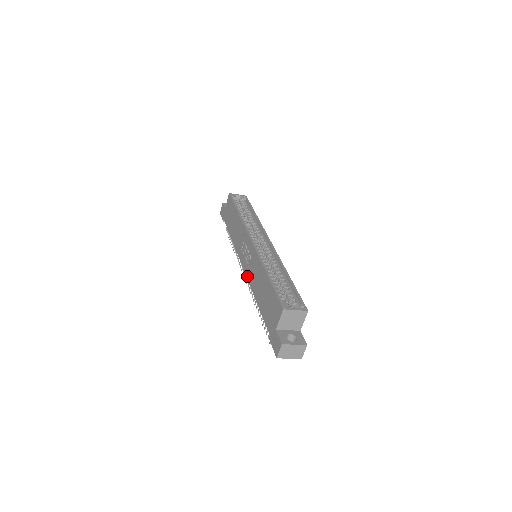
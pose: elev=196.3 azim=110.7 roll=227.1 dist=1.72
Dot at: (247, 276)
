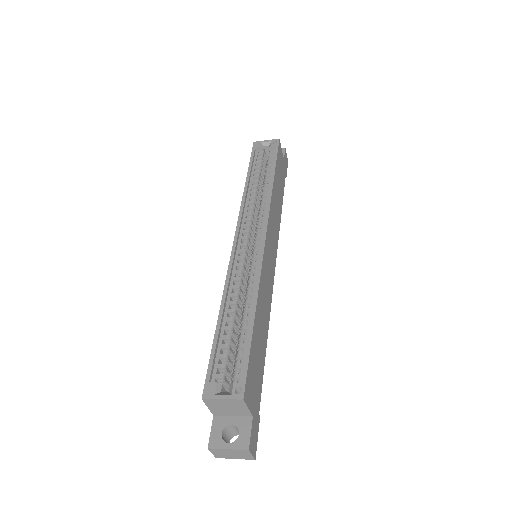
Dot at: occluded
